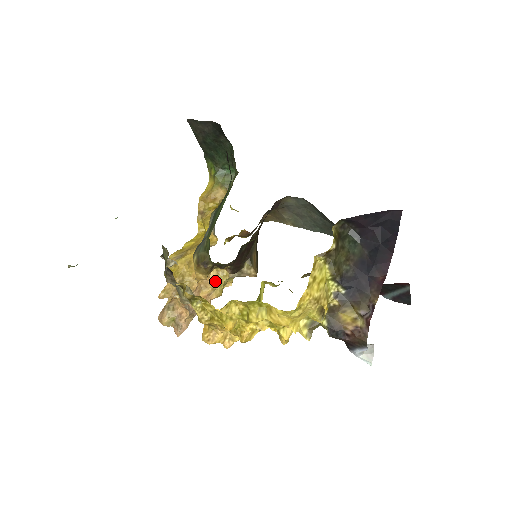
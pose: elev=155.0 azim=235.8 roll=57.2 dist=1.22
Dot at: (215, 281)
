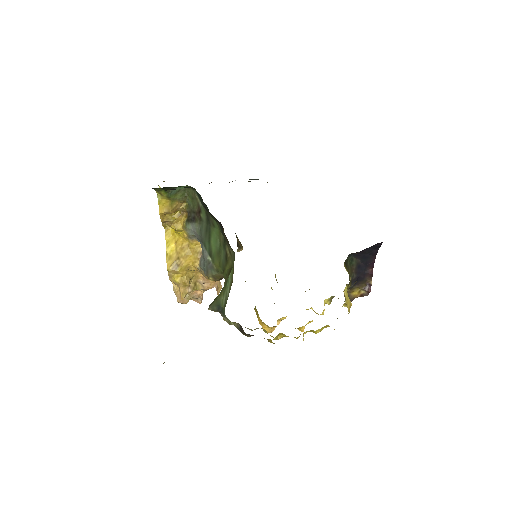
Dot at: occluded
